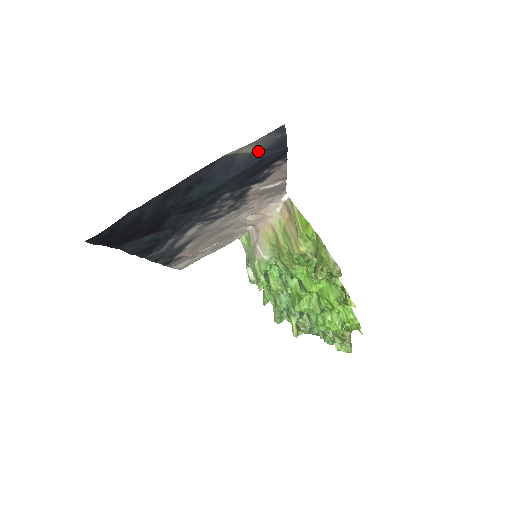
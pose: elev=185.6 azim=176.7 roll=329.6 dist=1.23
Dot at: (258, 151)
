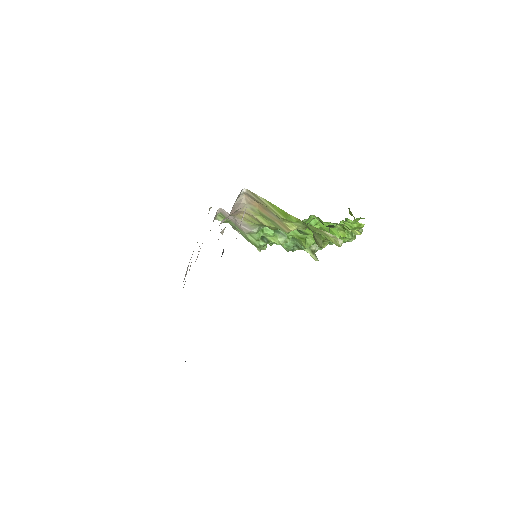
Dot at: occluded
